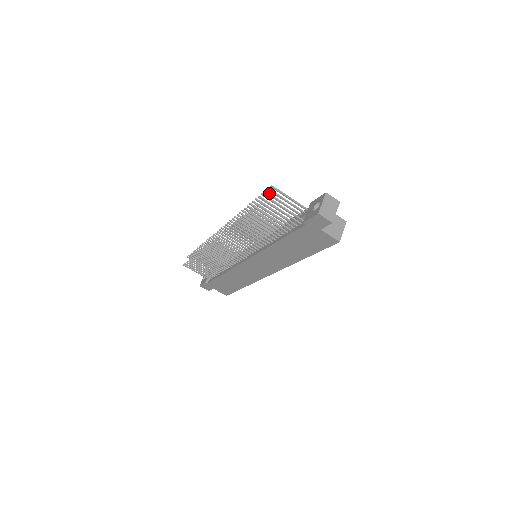
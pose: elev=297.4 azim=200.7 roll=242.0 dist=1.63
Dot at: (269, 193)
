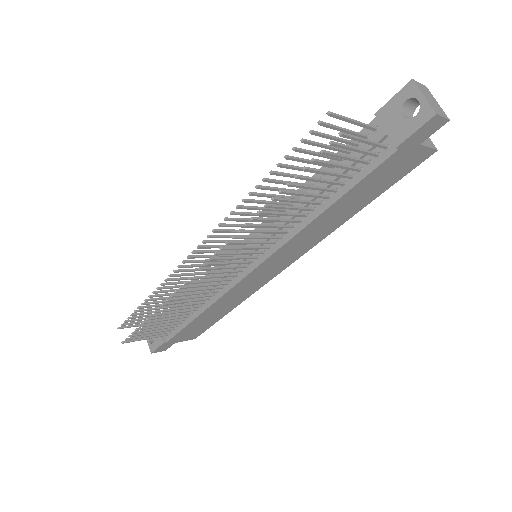
Dot at: (316, 131)
